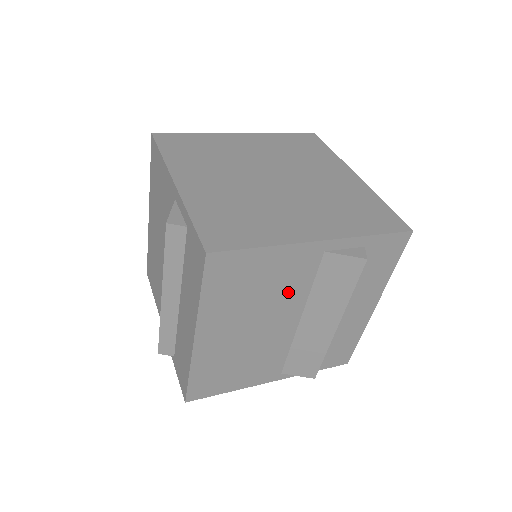
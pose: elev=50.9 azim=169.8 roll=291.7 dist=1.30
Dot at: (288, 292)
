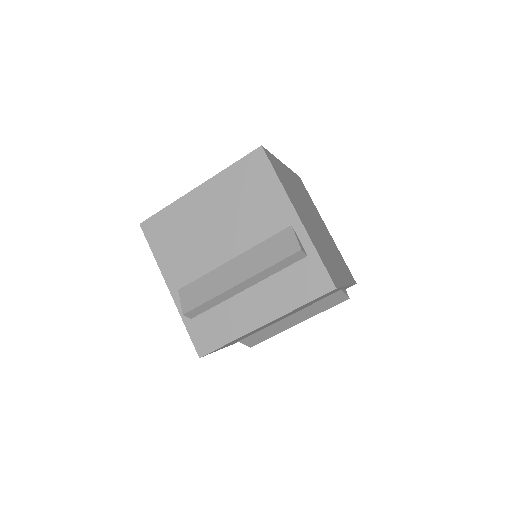
Dot at: (253, 226)
